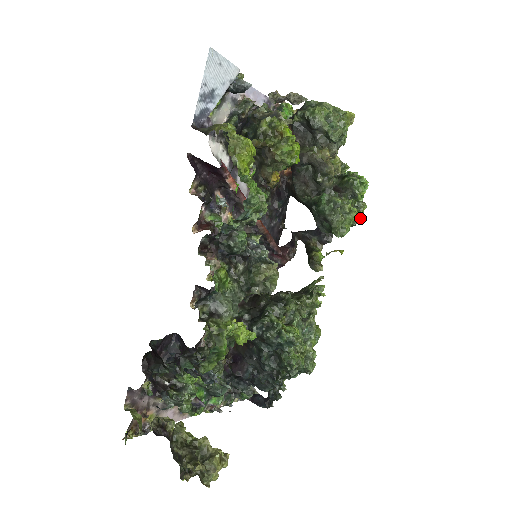
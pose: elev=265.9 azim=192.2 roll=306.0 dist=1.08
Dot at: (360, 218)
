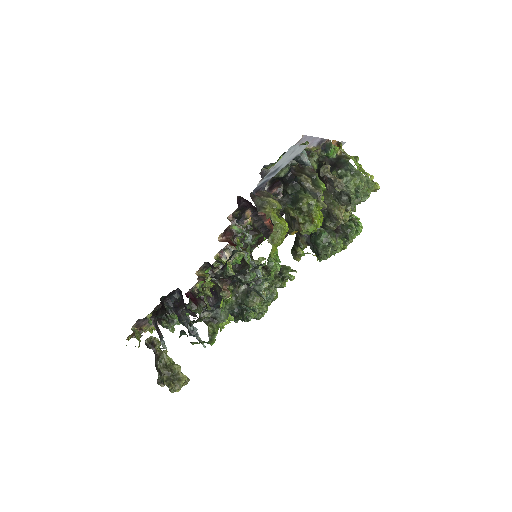
Dot at: (343, 249)
